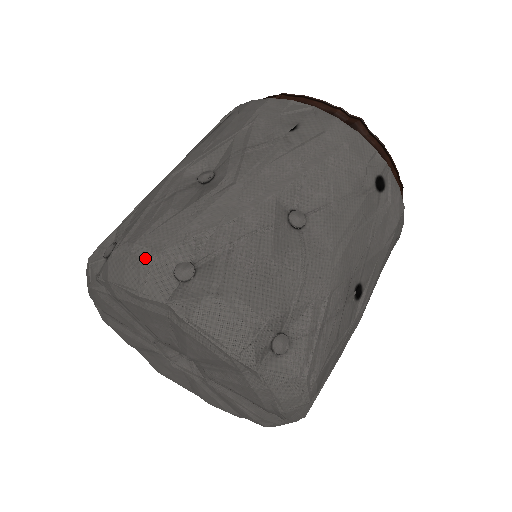
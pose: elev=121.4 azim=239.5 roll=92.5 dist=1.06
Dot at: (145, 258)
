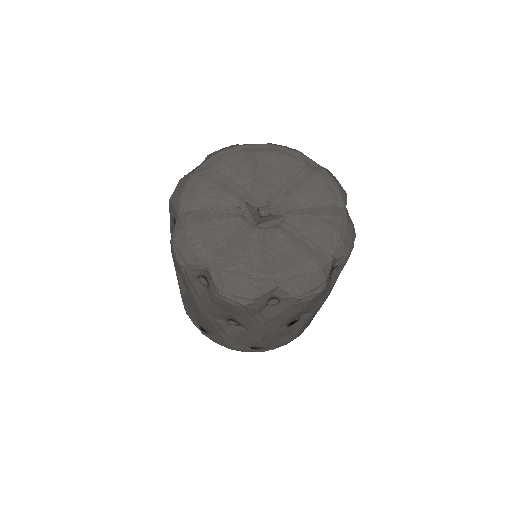
Dot at: occluded
